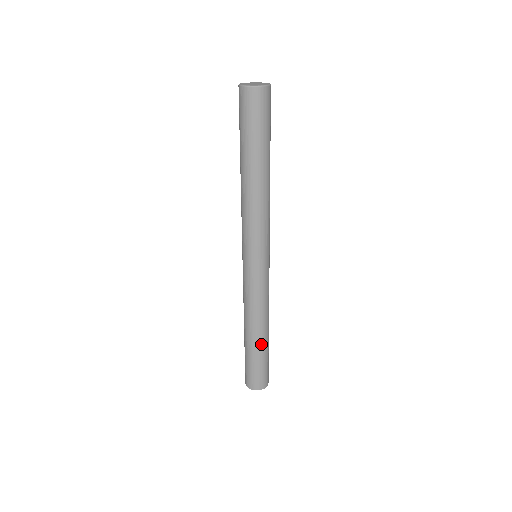
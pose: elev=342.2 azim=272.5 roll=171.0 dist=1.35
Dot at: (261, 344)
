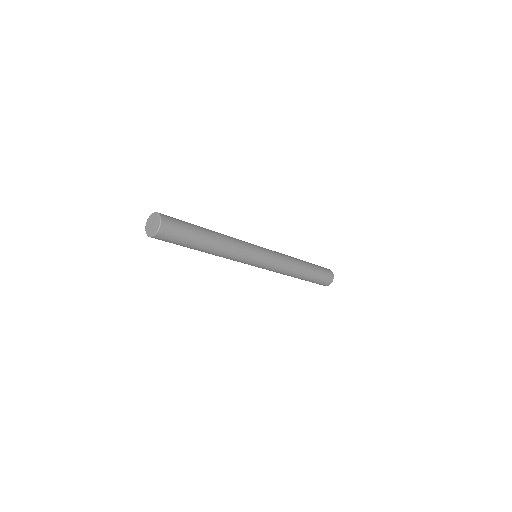
Dot at: occluded
